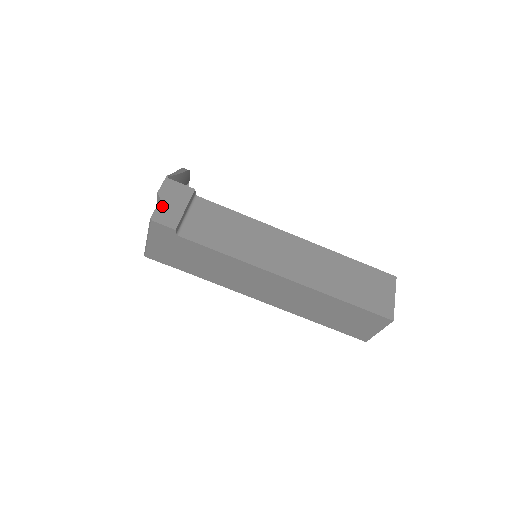
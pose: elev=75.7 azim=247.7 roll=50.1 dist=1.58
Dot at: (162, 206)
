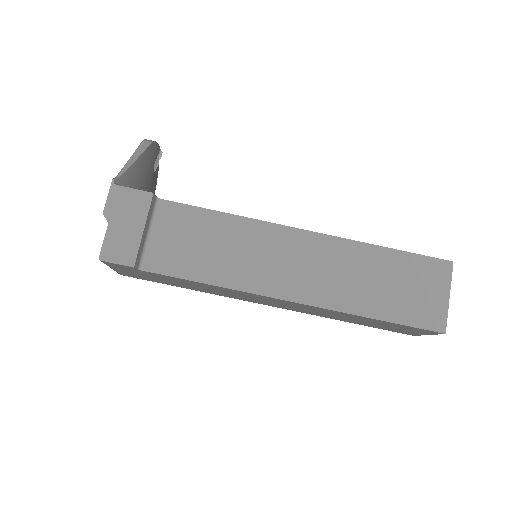
Dot at: (112, 234)
